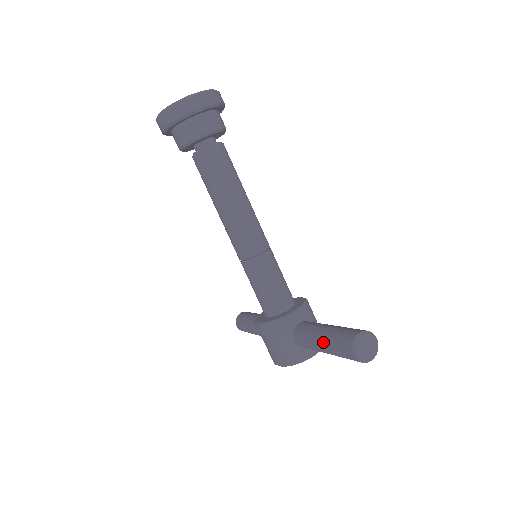
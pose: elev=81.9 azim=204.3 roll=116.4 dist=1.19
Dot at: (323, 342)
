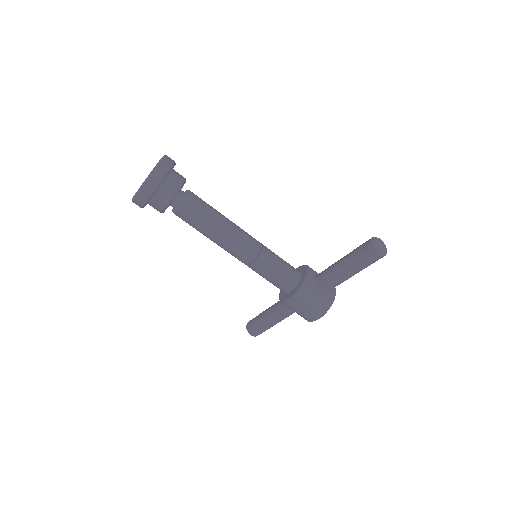
Dot at: (349, 268)
